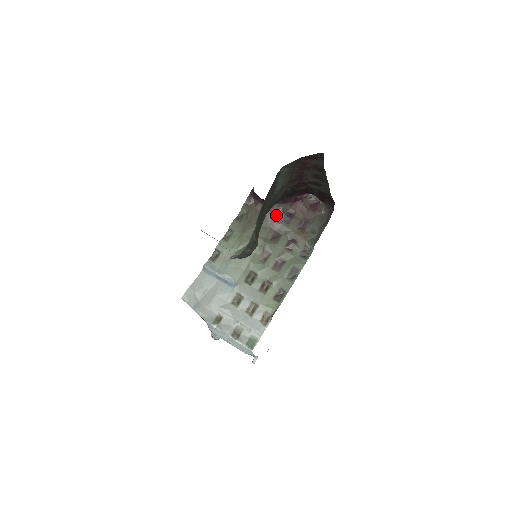
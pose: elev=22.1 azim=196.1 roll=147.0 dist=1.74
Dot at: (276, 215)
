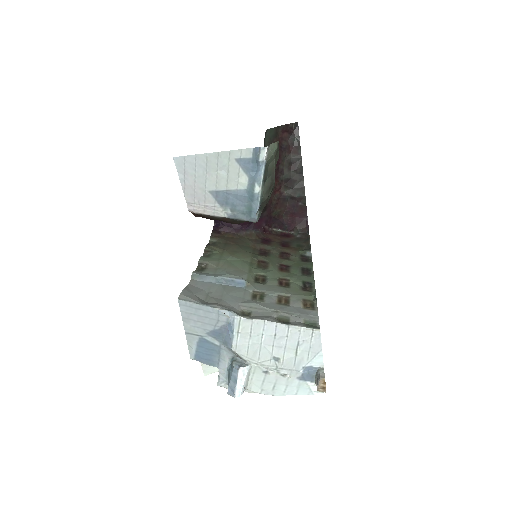
Dot at: (252, 239)
